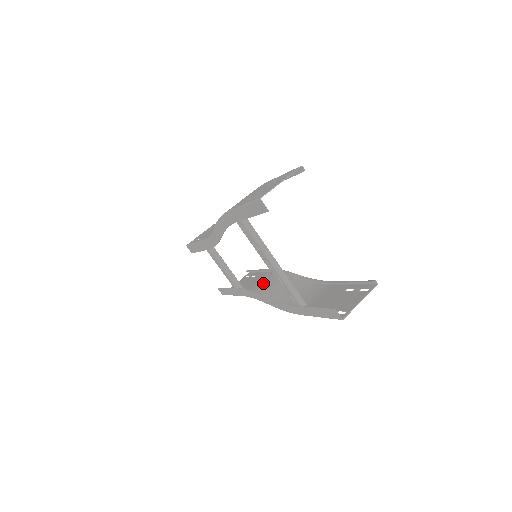
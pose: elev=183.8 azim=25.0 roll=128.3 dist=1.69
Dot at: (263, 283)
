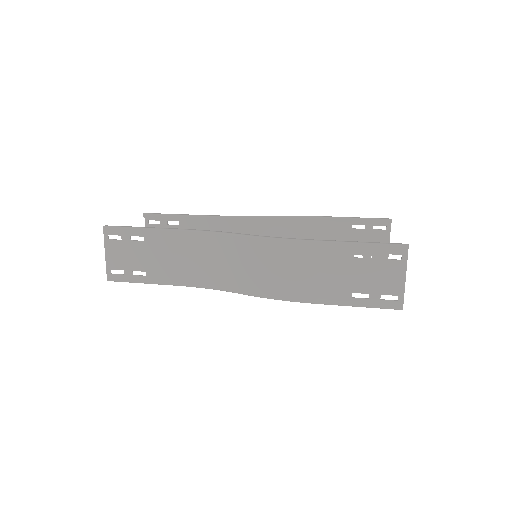
Dot at: occluded
